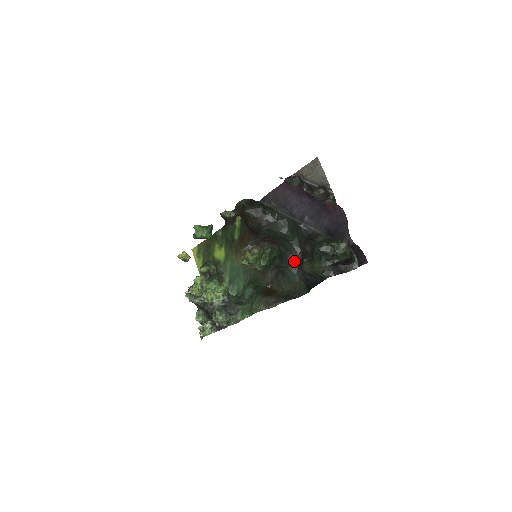
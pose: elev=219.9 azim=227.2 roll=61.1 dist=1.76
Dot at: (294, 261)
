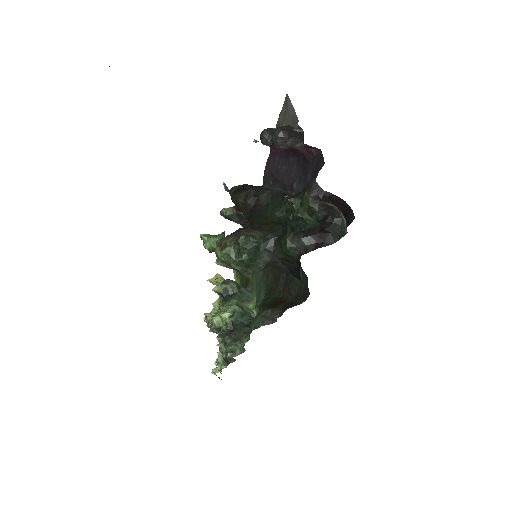
Dot at: occluded
